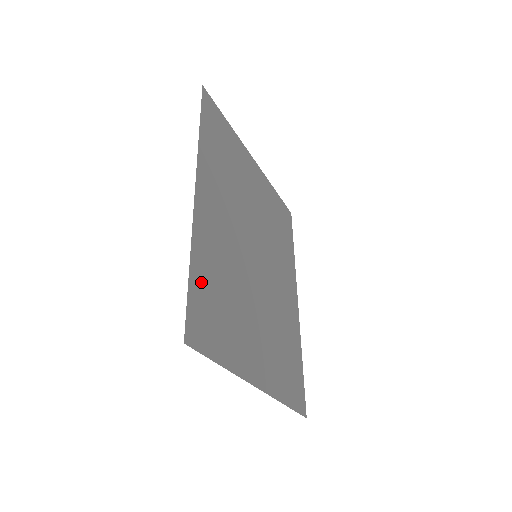
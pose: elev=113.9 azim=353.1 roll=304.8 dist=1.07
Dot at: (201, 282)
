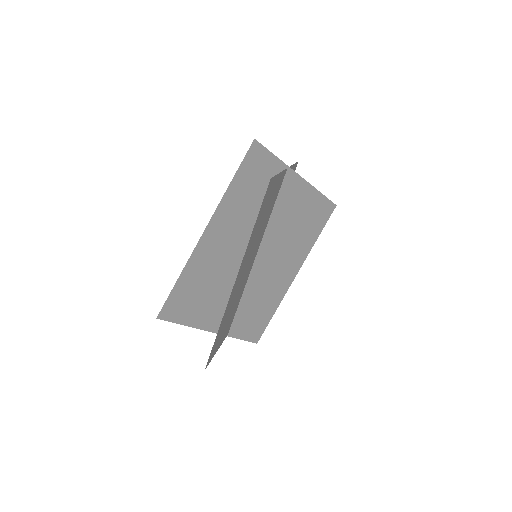
Dot at: (185, 286)
